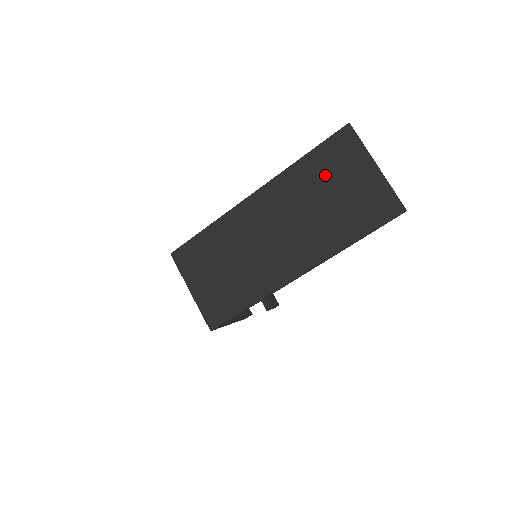
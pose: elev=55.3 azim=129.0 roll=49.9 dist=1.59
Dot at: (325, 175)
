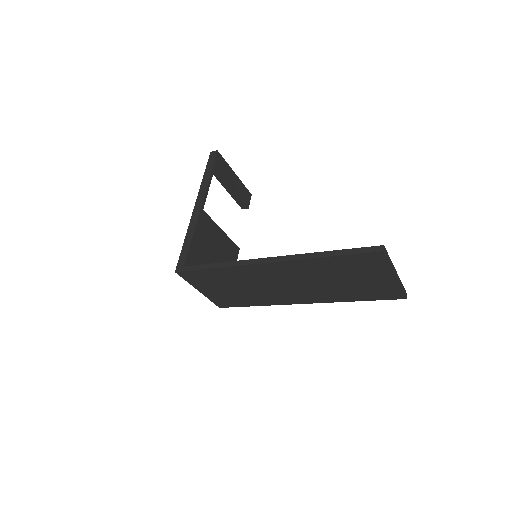
Dot at: (345, 271)
